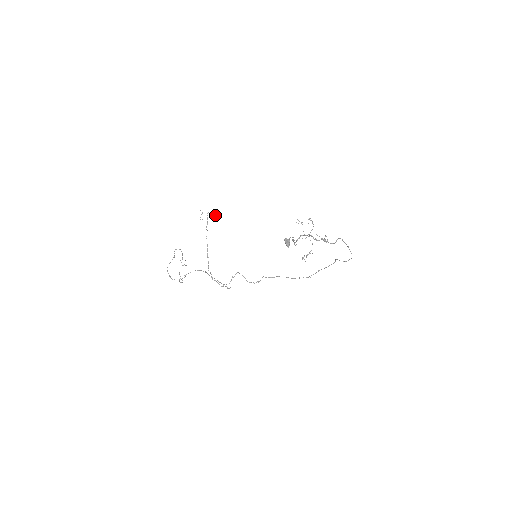
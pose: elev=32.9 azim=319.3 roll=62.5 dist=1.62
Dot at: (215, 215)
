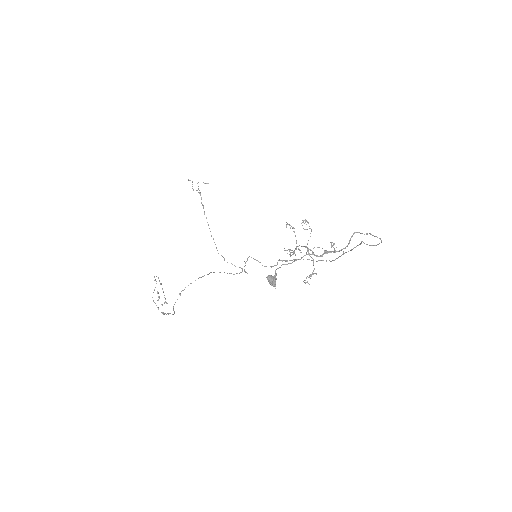
Dot at: occluded
